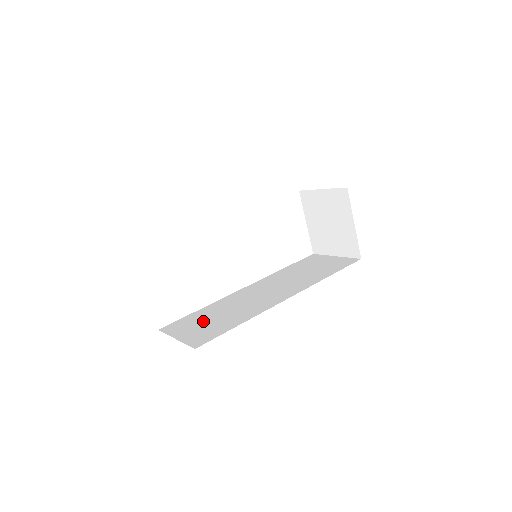
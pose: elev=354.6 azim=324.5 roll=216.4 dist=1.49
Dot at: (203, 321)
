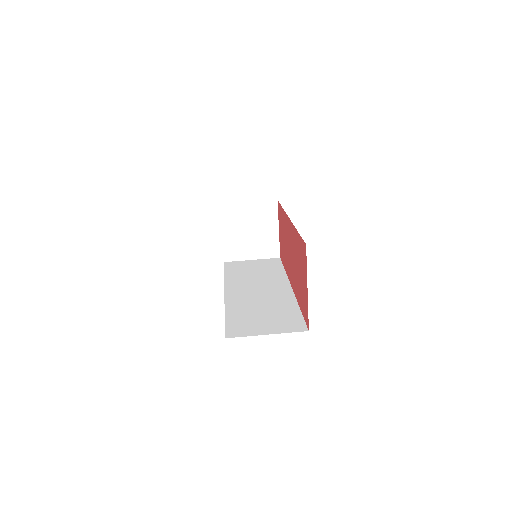
Dot at: (258, 318)
